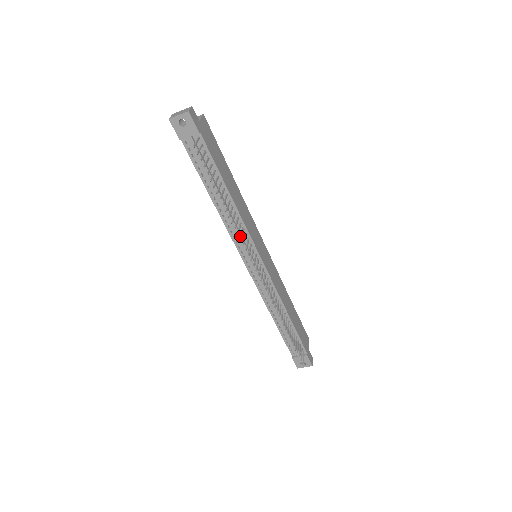
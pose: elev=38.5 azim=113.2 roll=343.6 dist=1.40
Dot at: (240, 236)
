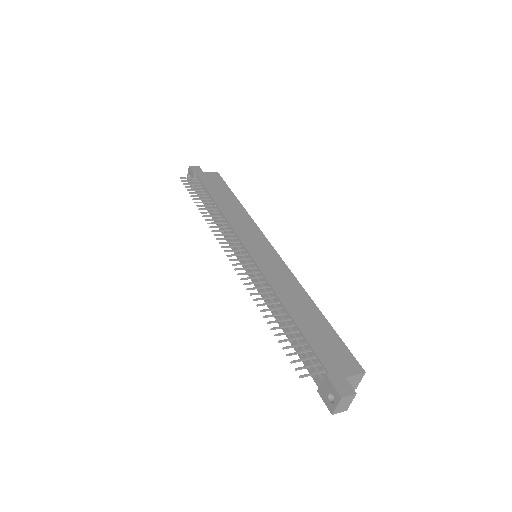
Dot at: (215, 227)
